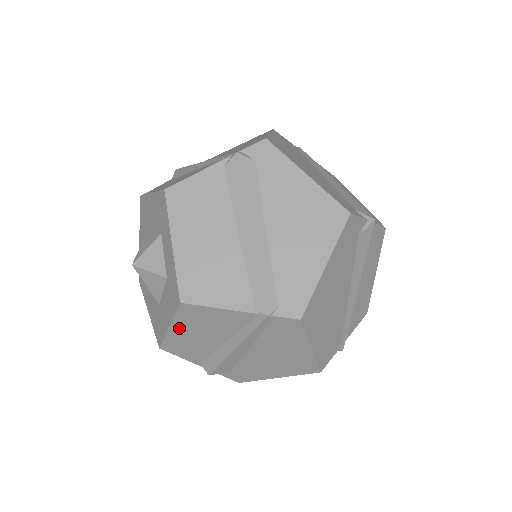
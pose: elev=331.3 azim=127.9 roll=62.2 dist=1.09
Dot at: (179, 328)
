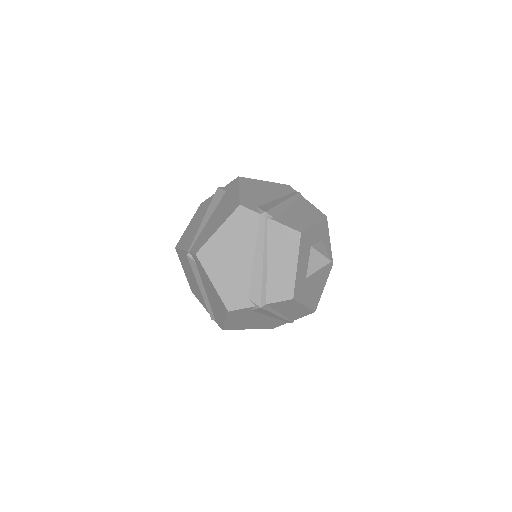
Dot at: occluded
